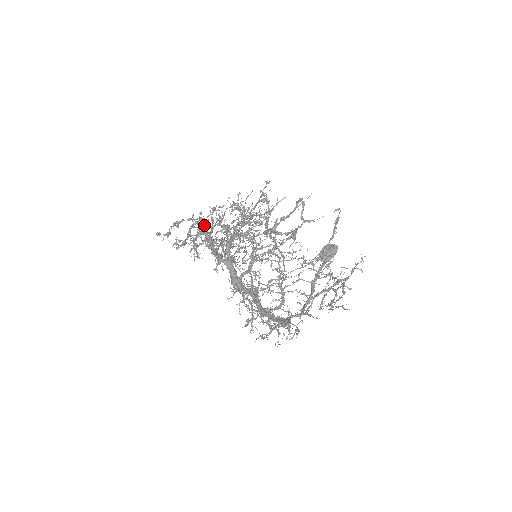
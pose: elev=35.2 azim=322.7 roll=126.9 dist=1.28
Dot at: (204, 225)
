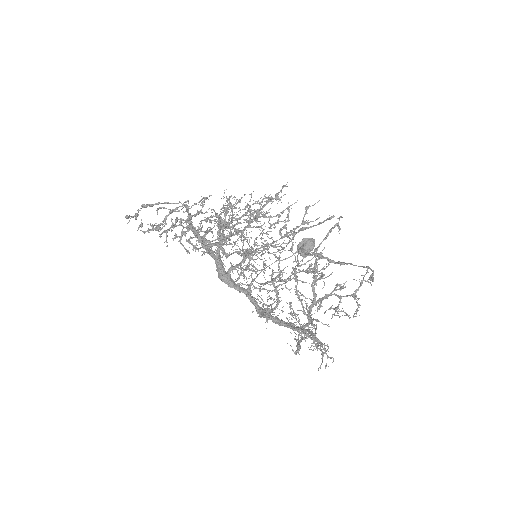
Dot at: occluded
